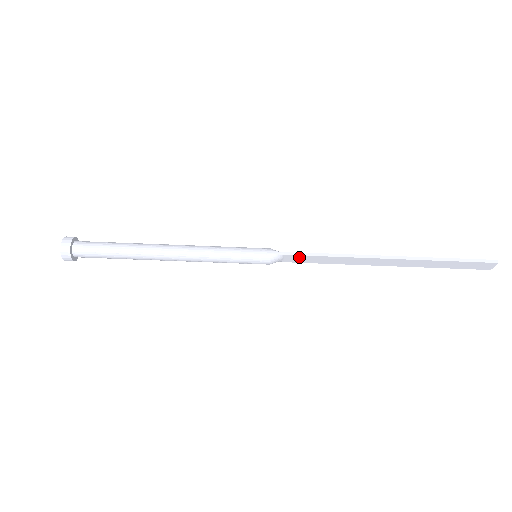
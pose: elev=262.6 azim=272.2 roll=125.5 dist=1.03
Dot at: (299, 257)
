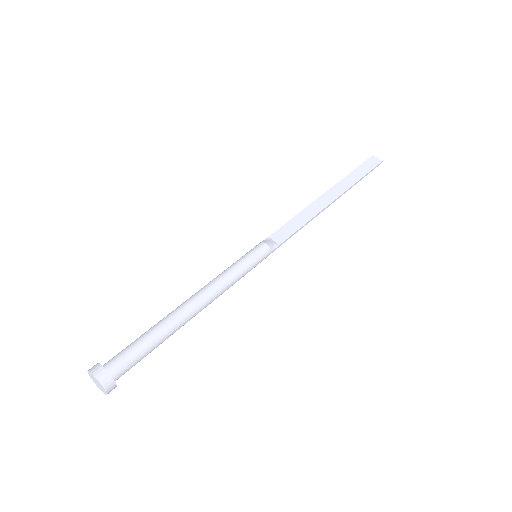
Dot at: (280, 232)
